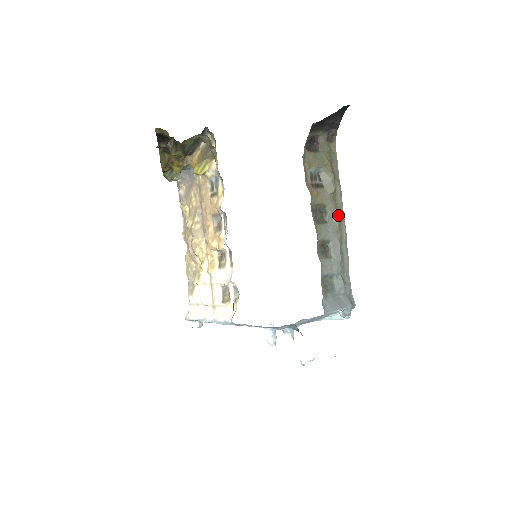
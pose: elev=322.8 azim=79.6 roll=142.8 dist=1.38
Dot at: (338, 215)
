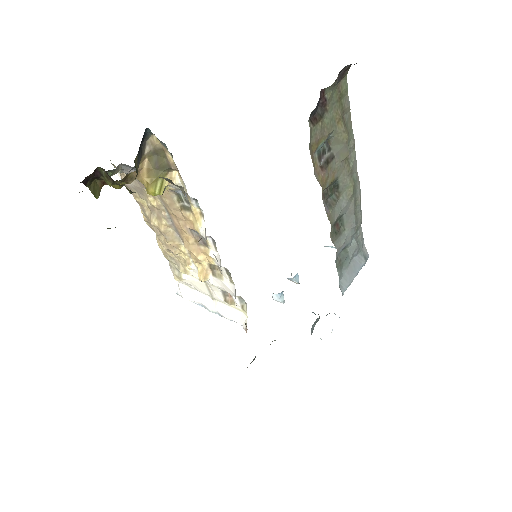
Dot at: (352, 179)
